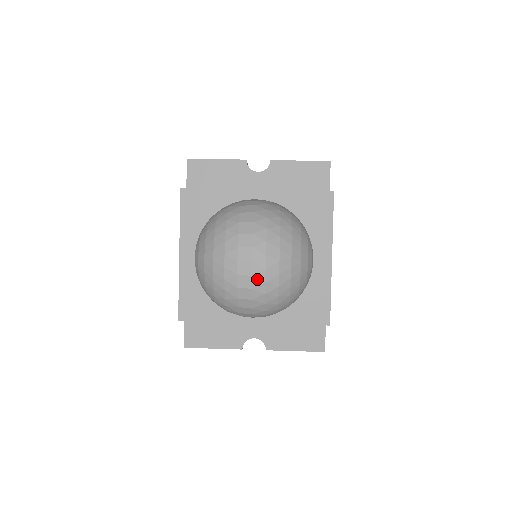
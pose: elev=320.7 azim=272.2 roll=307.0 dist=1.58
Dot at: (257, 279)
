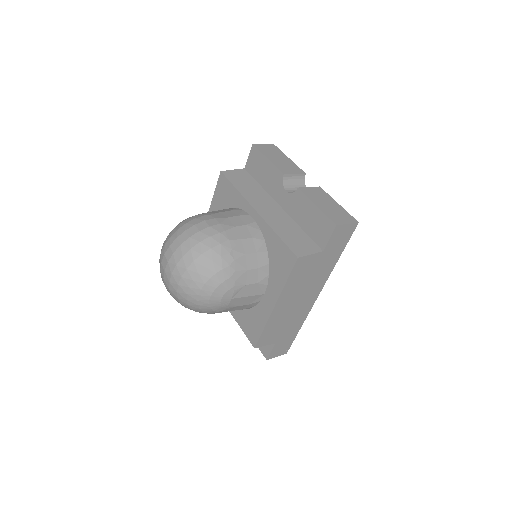
Dot at: (166, 283)
